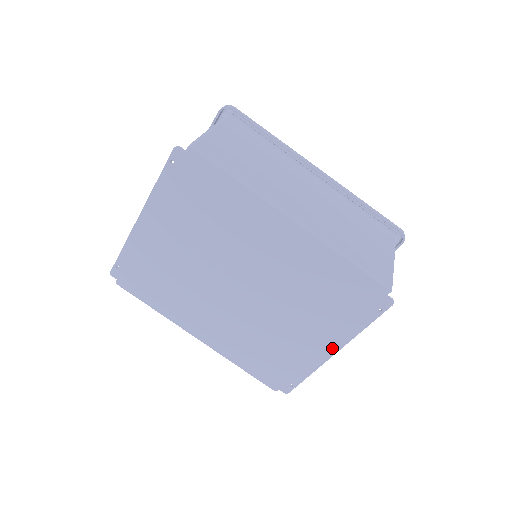
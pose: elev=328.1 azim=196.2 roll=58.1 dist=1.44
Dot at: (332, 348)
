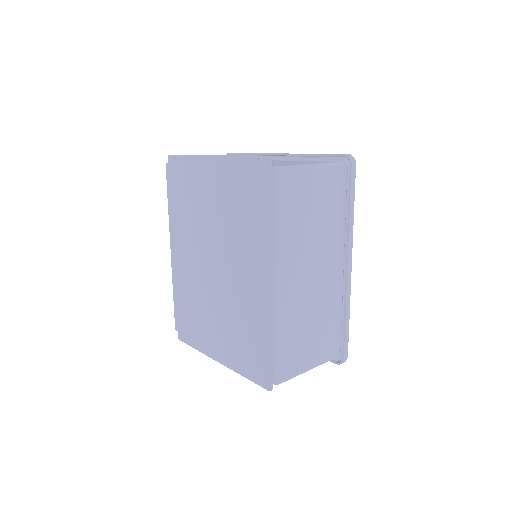
Dot at: (221, 358)
